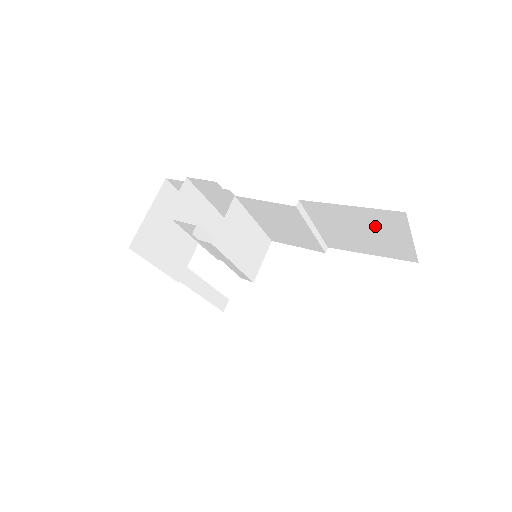
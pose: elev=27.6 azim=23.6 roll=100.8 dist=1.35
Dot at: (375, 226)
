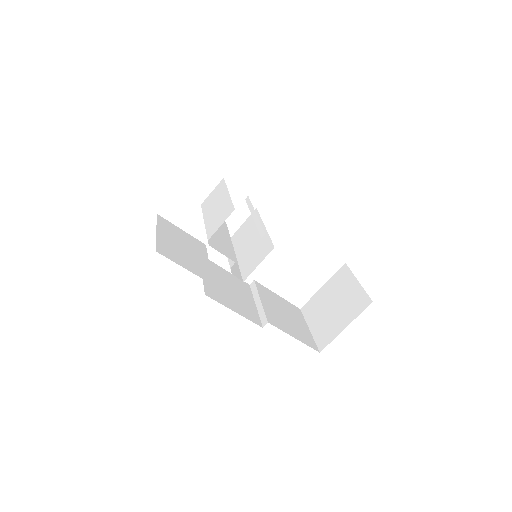
Dot at: occluded
